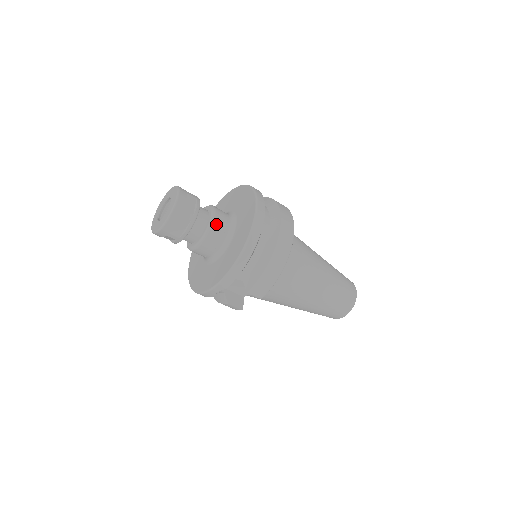
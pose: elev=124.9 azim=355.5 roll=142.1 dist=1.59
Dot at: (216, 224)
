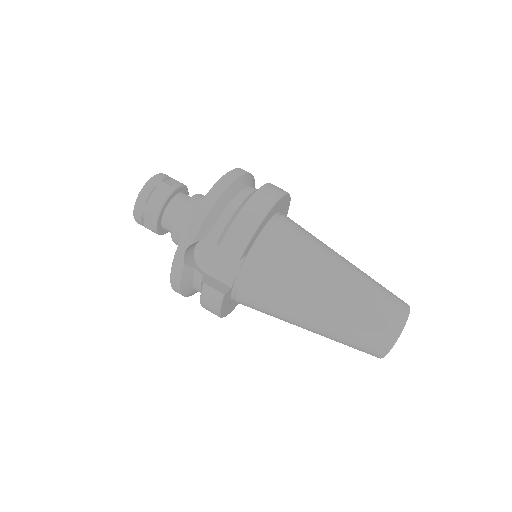
Dot at: (197, 198)
